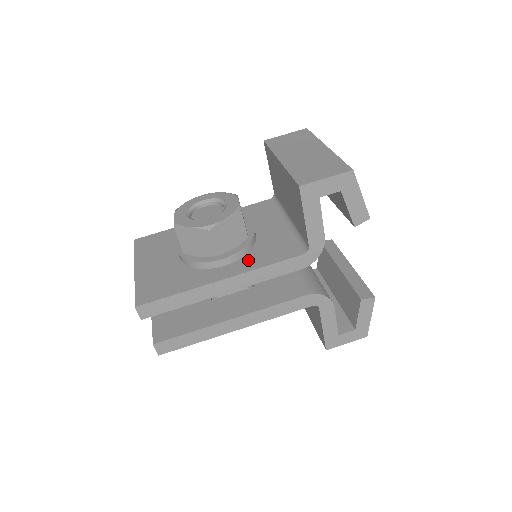
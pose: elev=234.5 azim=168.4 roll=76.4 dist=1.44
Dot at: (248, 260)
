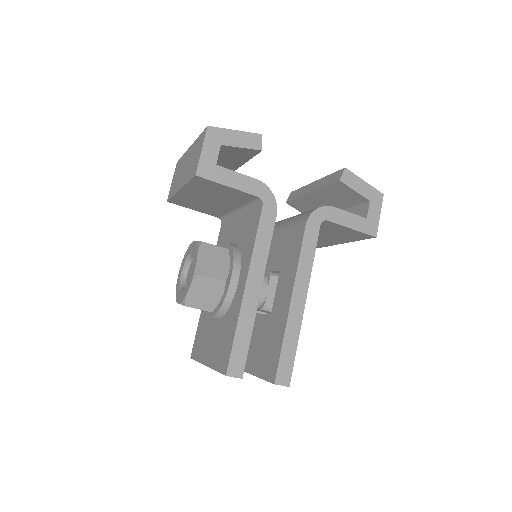
Dot at: (244, 257)
